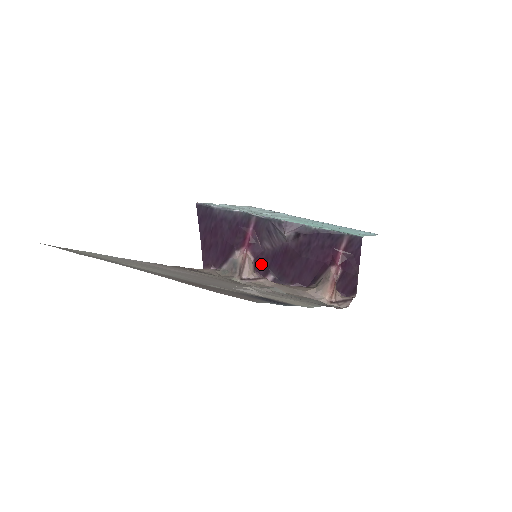
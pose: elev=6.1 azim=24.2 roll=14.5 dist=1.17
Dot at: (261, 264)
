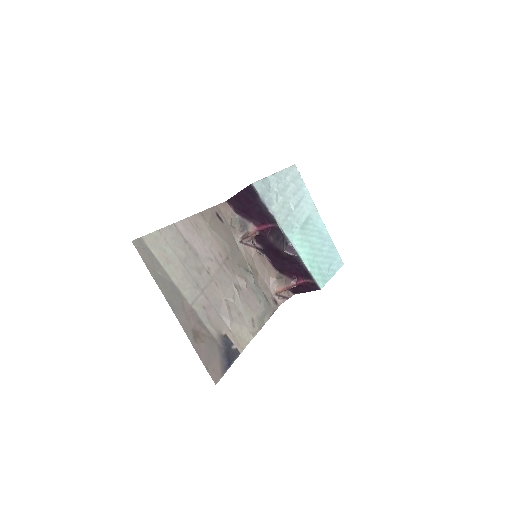
Dot at: (260, 238)
